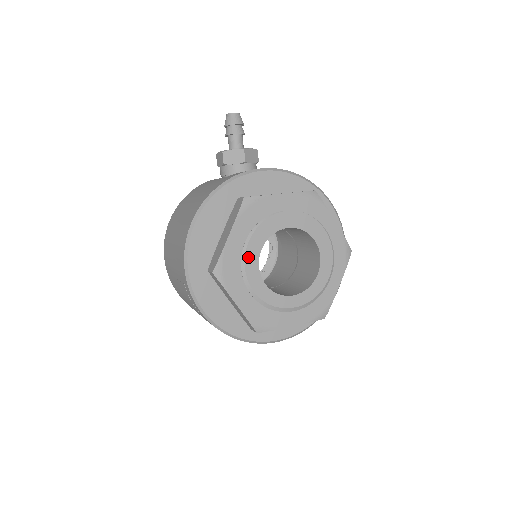
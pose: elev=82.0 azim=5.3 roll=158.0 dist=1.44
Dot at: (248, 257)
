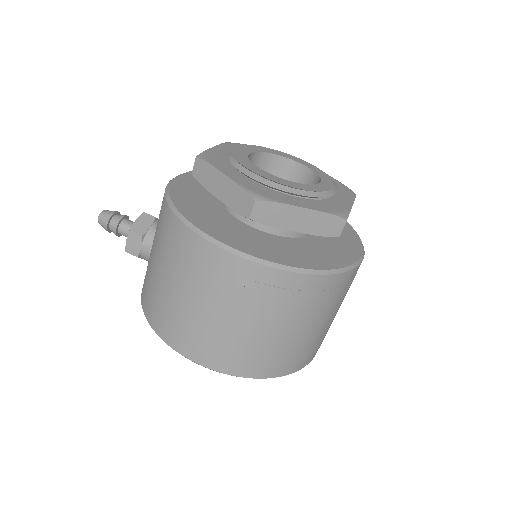
Dot at: (259, 174)
